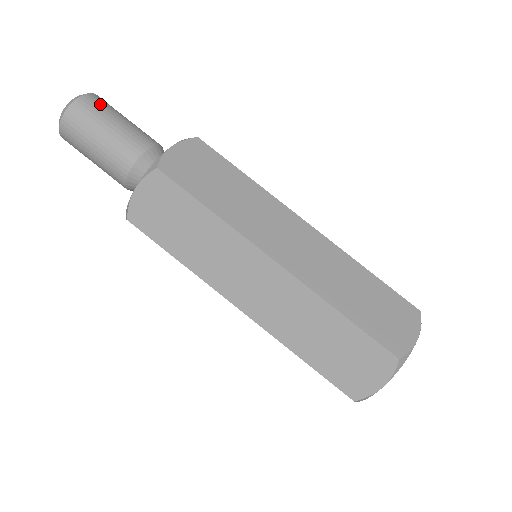
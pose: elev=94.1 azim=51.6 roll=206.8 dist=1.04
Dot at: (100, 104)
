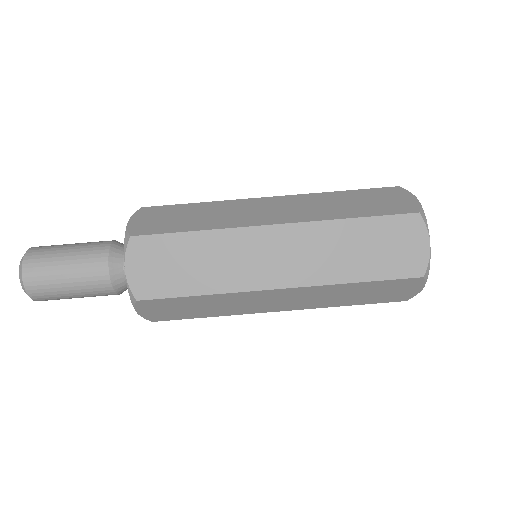
Dot at: (46, 247)
